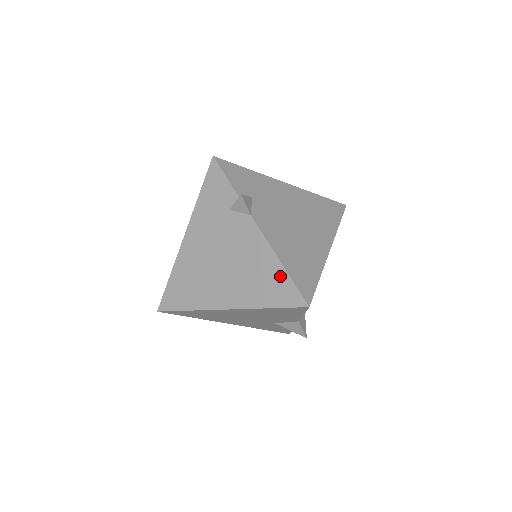
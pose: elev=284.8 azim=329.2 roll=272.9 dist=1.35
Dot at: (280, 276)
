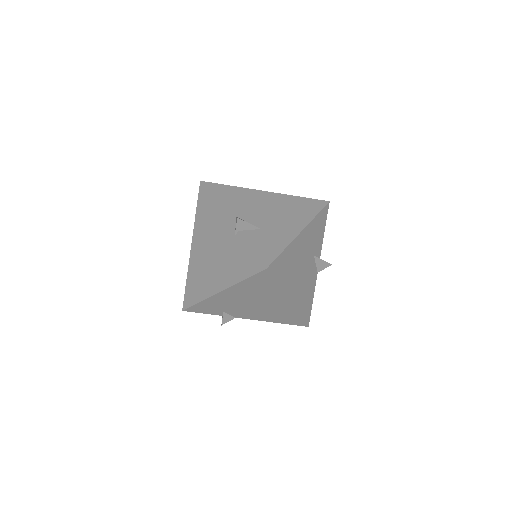
Dot at: occluded
